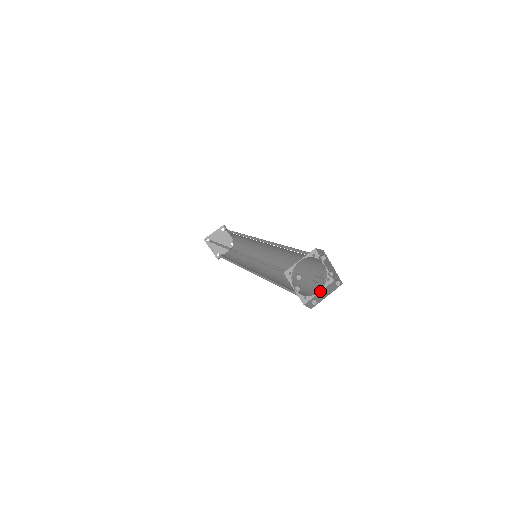
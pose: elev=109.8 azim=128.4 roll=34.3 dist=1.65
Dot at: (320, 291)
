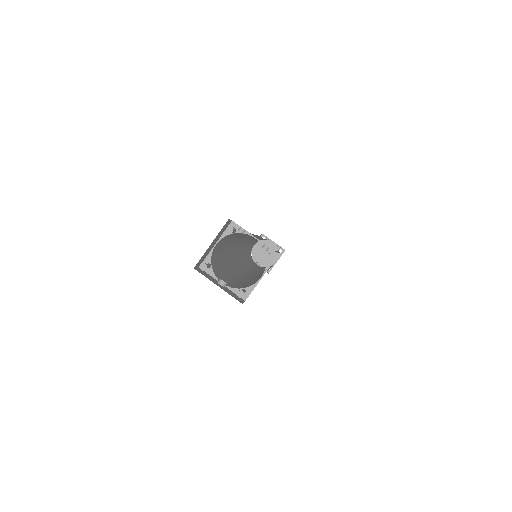
Dot at: (263, 275)
